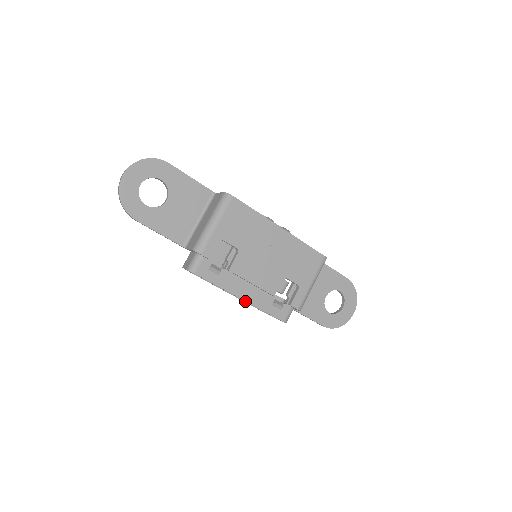
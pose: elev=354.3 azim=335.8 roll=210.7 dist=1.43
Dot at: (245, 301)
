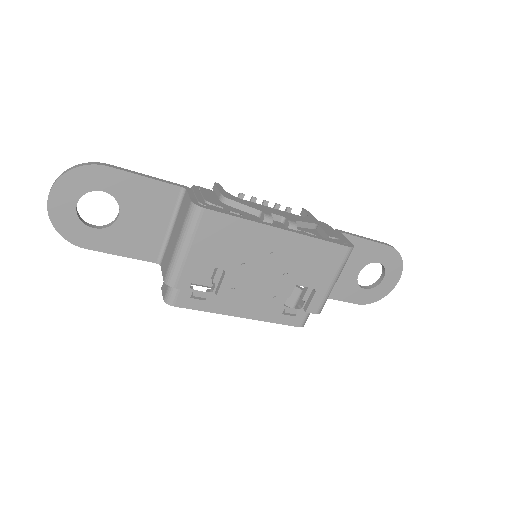
Dot at: occluded
